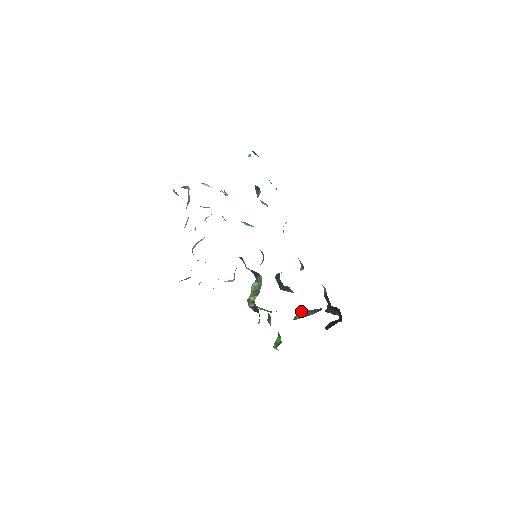
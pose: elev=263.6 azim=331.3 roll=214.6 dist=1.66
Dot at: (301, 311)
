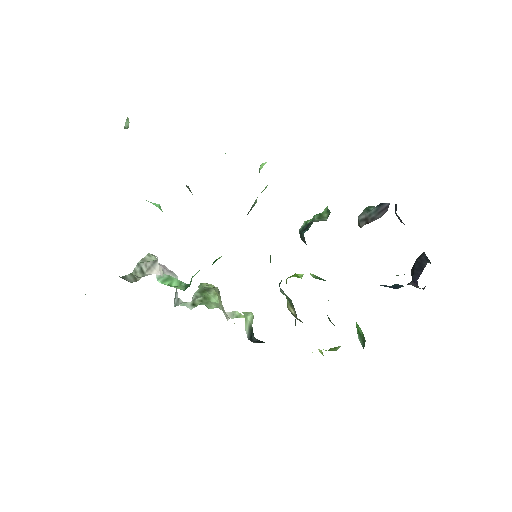
Dot at: (361, 213)
